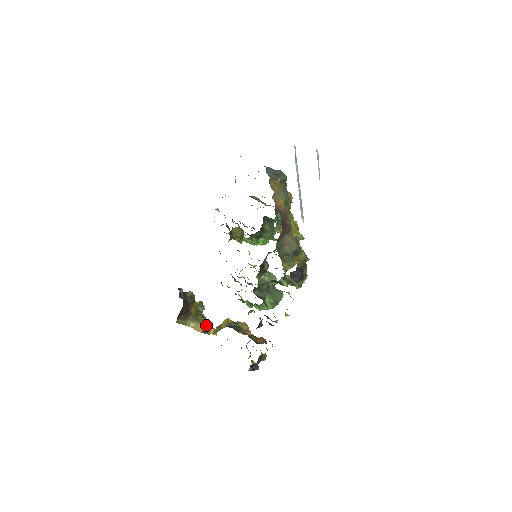
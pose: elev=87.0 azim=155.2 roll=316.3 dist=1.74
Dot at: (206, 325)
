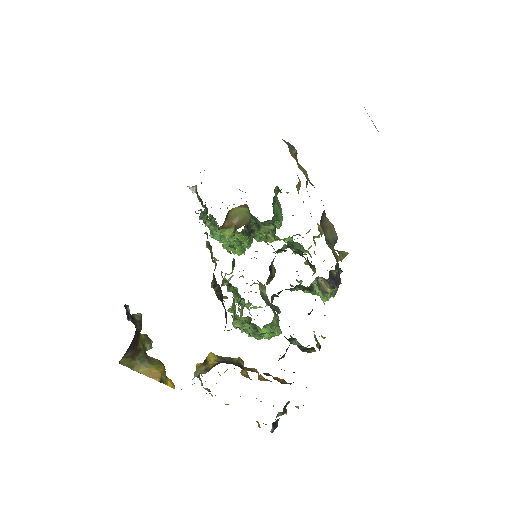
Dot at: (164, 369)
